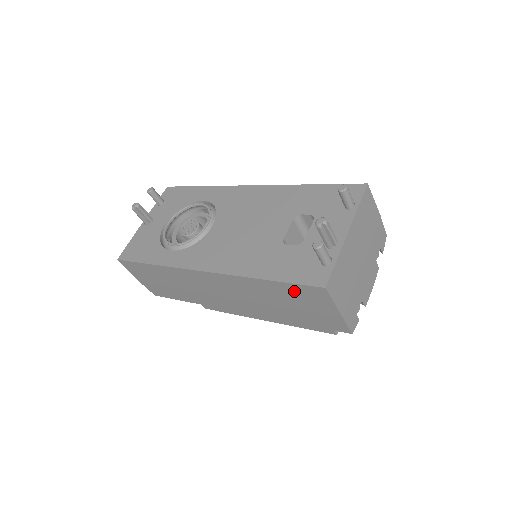
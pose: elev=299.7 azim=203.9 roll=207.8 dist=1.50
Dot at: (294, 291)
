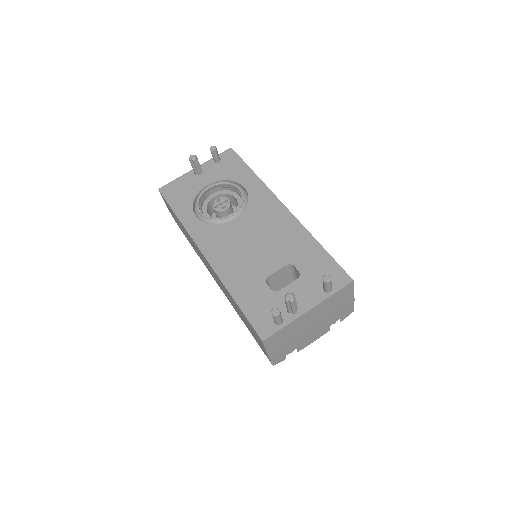
Dot at: (247, 321)
